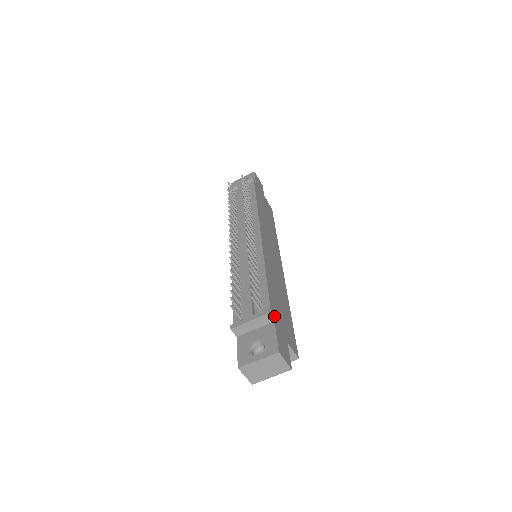
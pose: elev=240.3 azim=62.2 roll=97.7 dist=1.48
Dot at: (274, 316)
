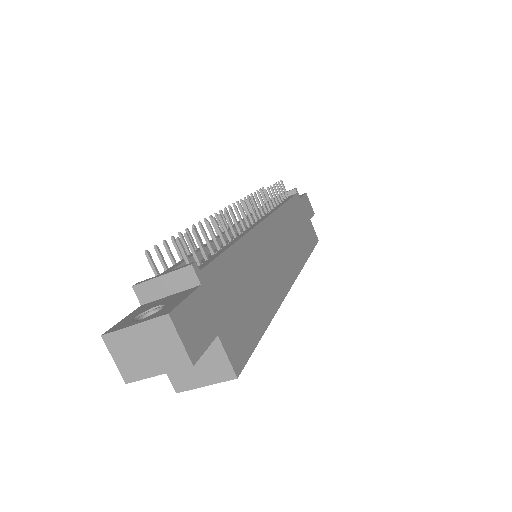
Dot at: (207, 281)
